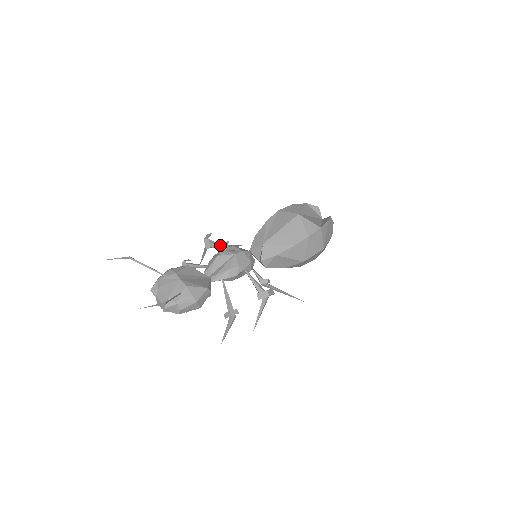
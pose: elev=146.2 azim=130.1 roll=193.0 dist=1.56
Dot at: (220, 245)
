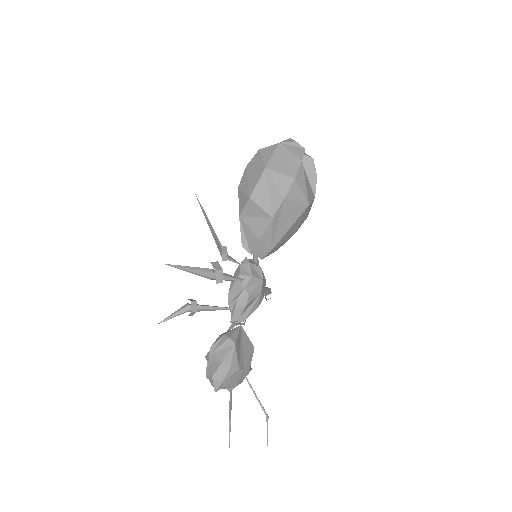
Dot at: (234, 279)
